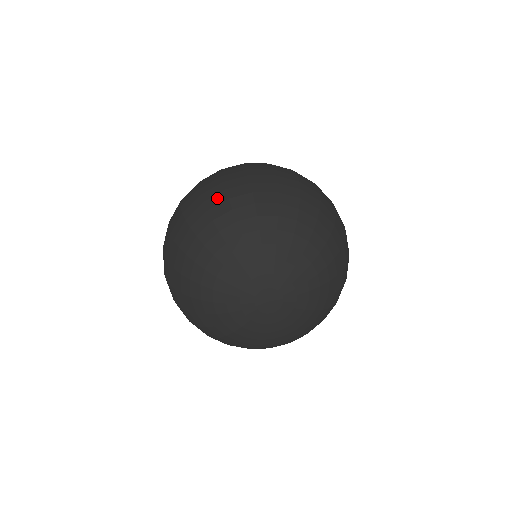
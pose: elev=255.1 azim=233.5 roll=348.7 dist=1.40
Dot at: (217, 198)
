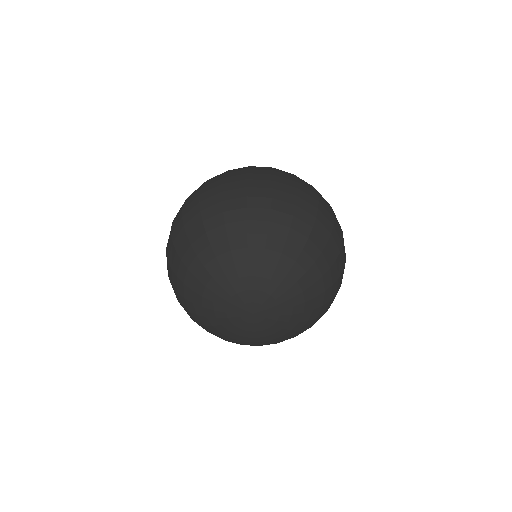
Dot at: (285, 206)
